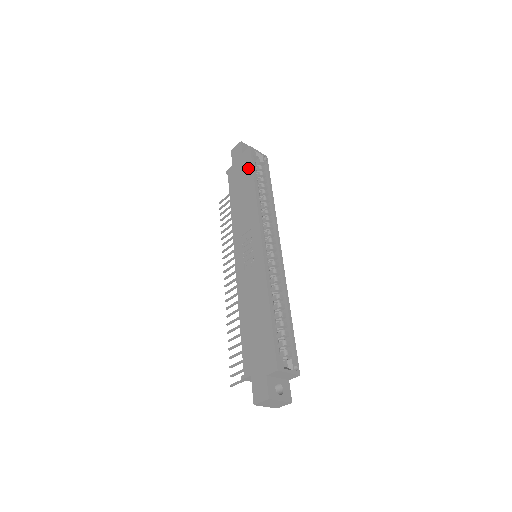
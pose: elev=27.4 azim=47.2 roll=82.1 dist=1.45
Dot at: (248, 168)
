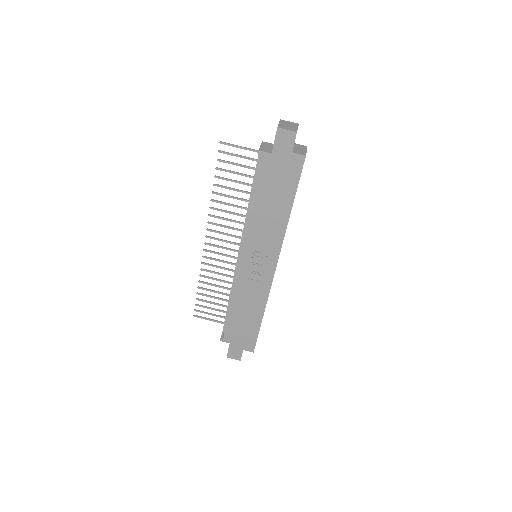
Dot at: (292, 184)
